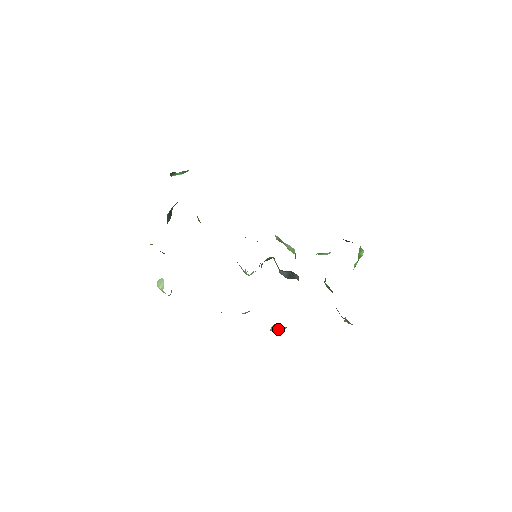
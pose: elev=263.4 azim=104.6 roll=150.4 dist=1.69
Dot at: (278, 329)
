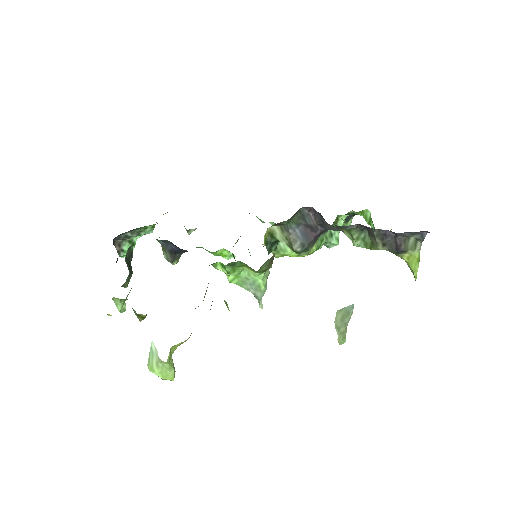
Dot at: (346, 327)
